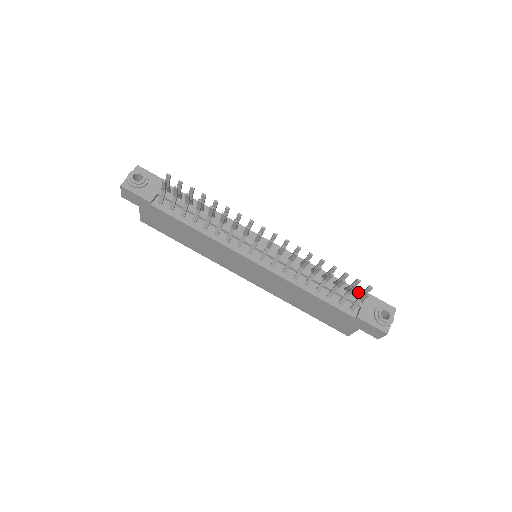
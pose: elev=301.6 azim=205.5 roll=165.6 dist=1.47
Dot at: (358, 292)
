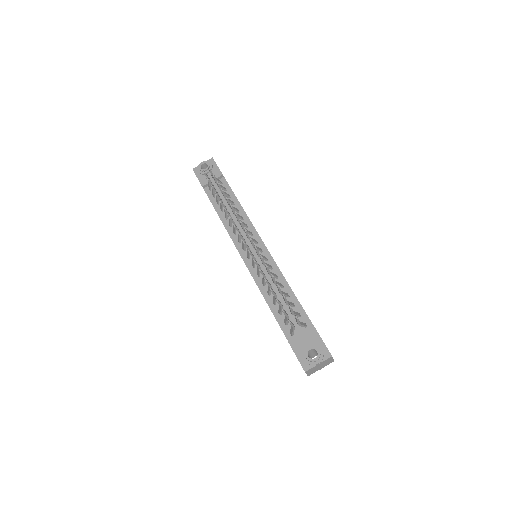
Dot at: (309, 323)
